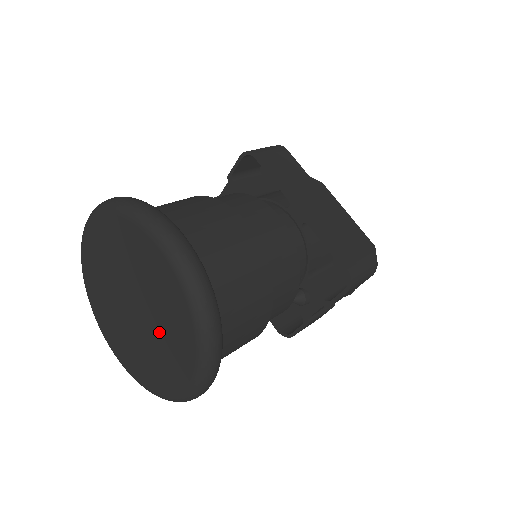
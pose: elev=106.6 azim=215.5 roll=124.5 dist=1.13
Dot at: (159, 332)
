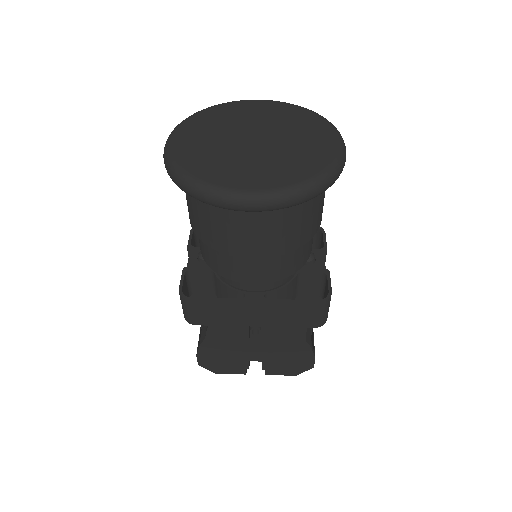
Dot at: (288, 131)
